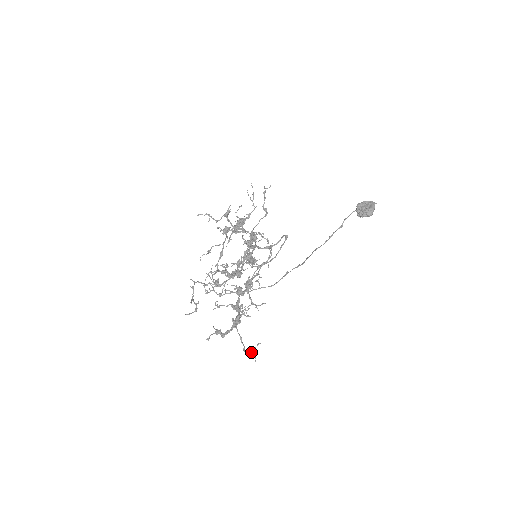
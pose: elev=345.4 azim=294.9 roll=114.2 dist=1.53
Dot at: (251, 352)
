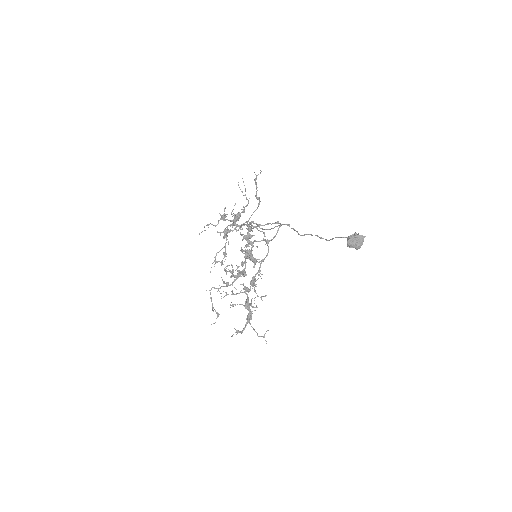
Dot at: occluded
